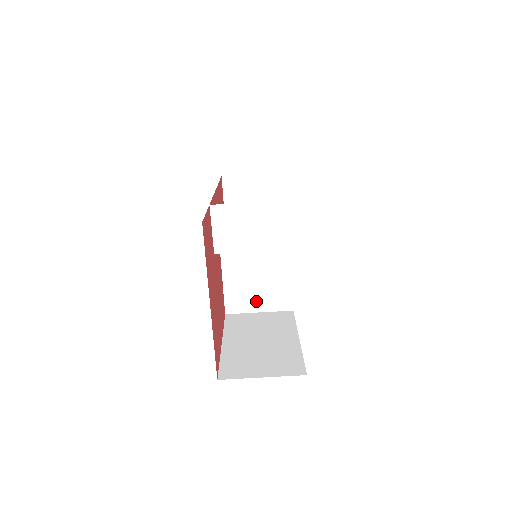
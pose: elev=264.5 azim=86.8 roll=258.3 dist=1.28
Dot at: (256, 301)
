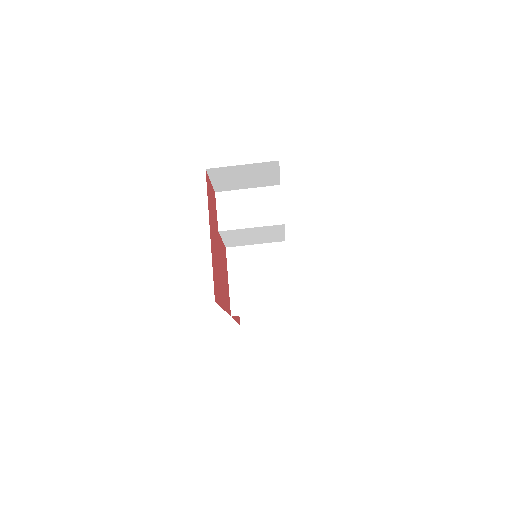
Dot at: (259, 302)
